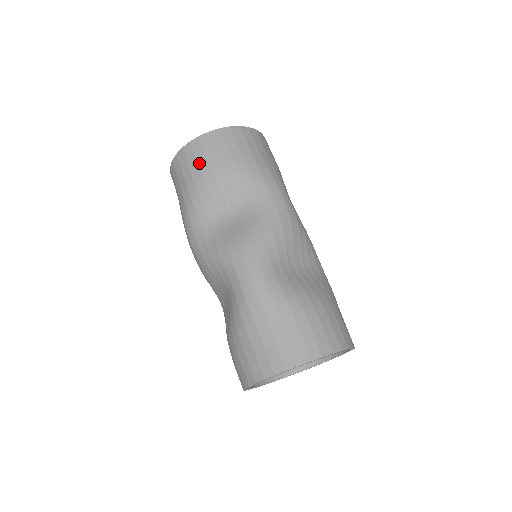
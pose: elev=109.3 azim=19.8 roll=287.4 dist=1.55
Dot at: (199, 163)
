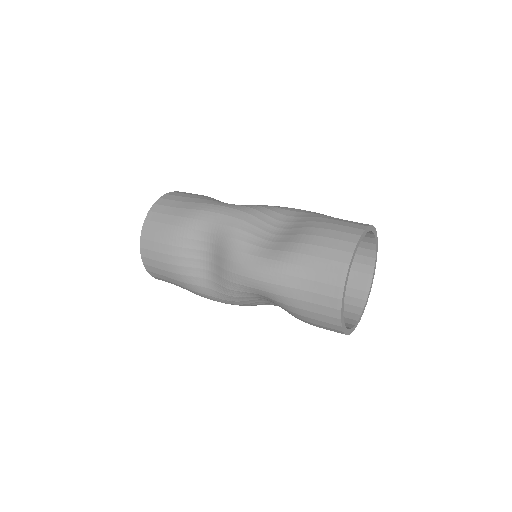
Dot at: occluded
